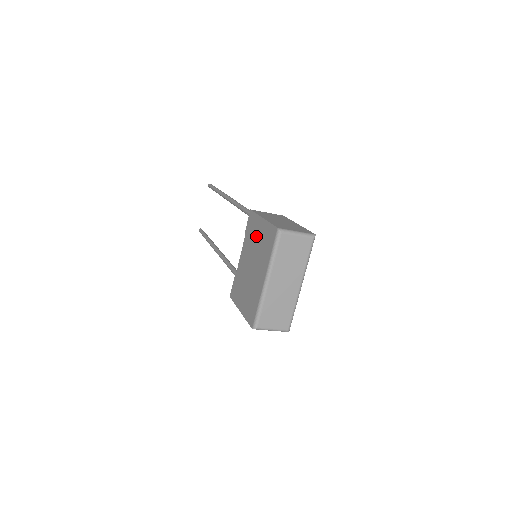
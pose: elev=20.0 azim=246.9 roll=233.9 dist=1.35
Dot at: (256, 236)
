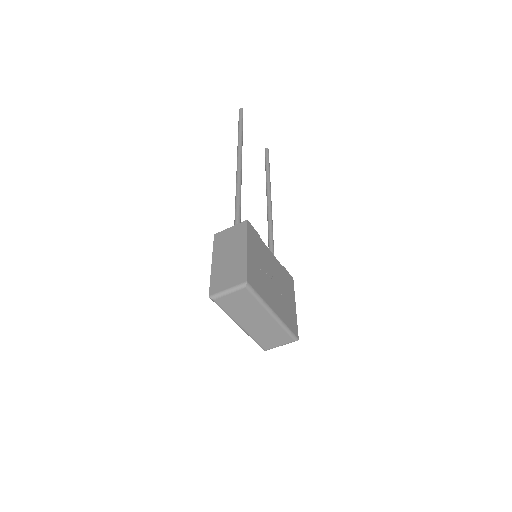
Dot at: occluded
